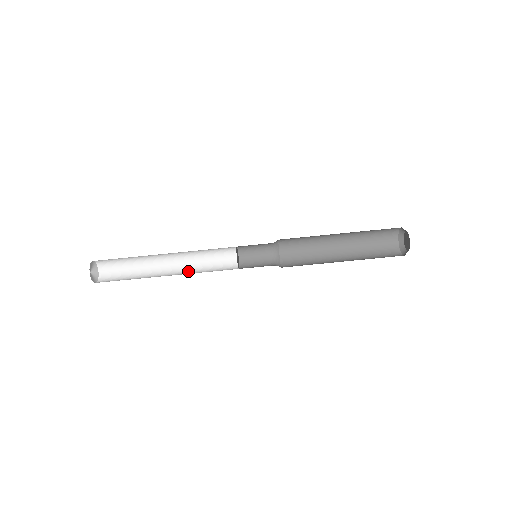
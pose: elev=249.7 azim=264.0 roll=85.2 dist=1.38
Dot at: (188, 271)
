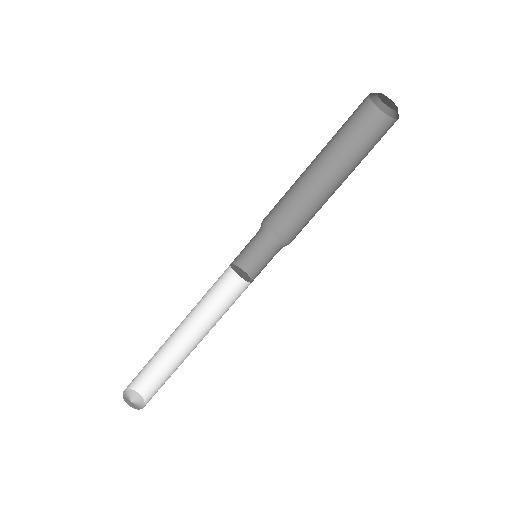
Dot at: (210, 324)
